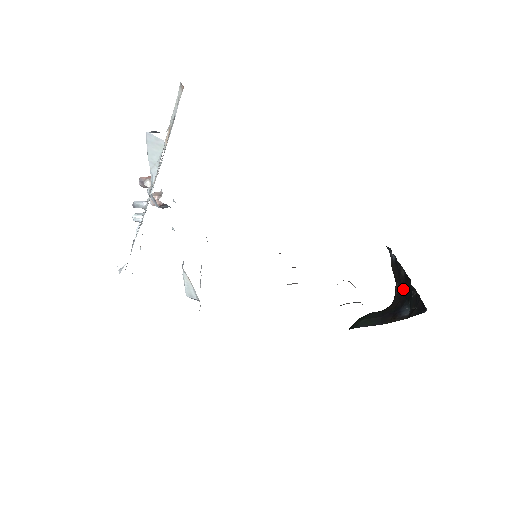
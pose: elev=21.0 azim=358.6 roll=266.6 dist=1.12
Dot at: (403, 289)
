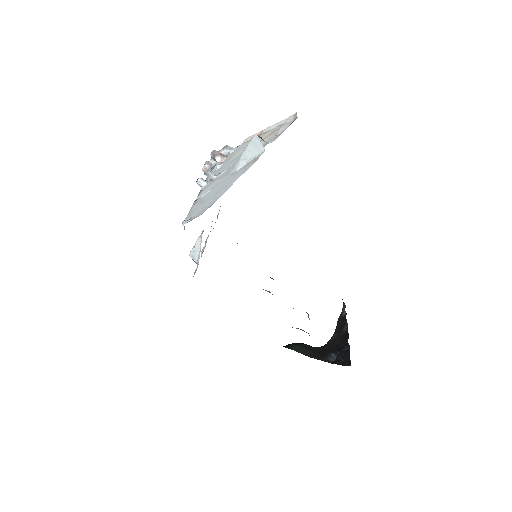
Dot at: (339, 340)
